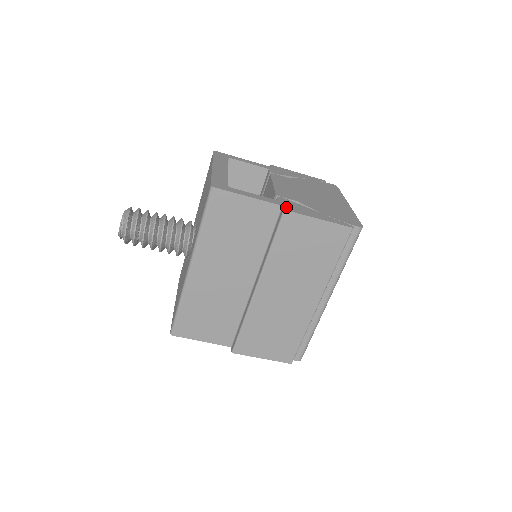
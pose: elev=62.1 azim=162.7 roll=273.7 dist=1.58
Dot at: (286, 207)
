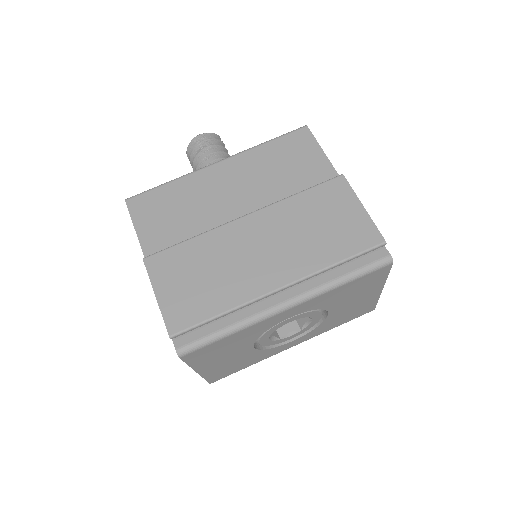
Dot at: occluded
